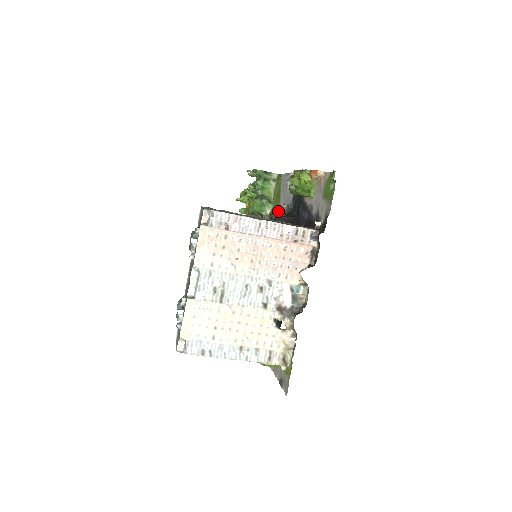
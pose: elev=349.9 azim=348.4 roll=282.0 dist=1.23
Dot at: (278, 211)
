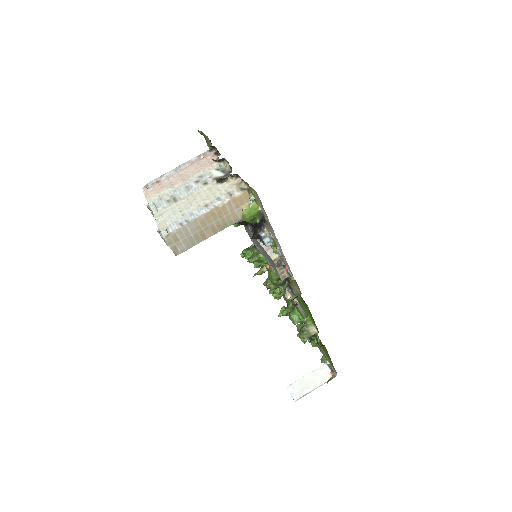
Dot at: occluded
